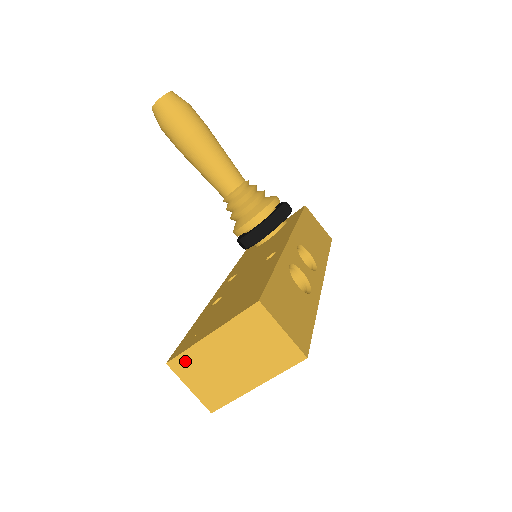
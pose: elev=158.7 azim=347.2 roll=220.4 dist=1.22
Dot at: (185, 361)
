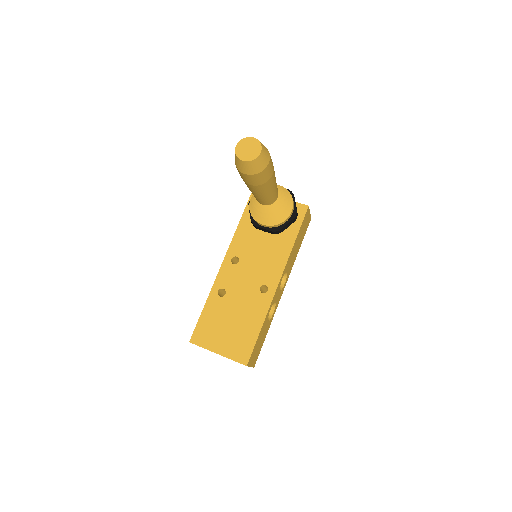
Dot at: (199, 346)
